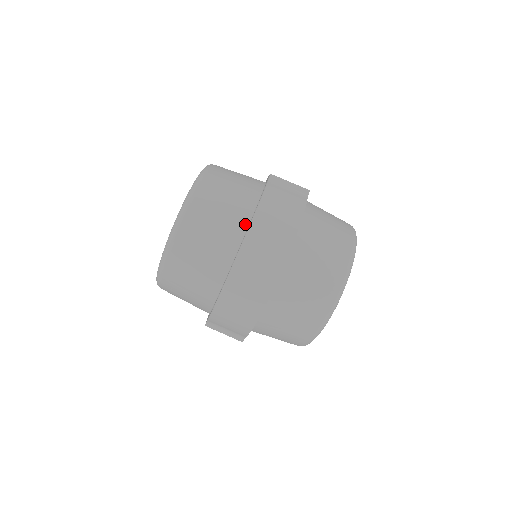
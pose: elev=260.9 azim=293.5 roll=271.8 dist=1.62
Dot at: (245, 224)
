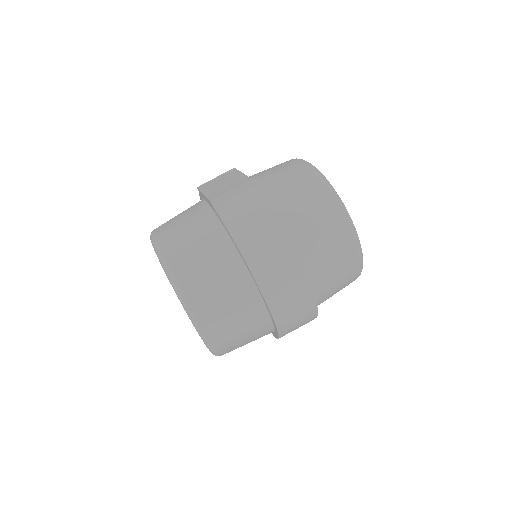
Dot at: (243, 269)
